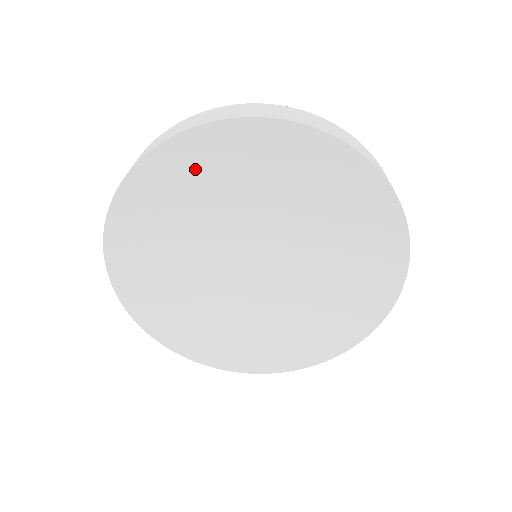
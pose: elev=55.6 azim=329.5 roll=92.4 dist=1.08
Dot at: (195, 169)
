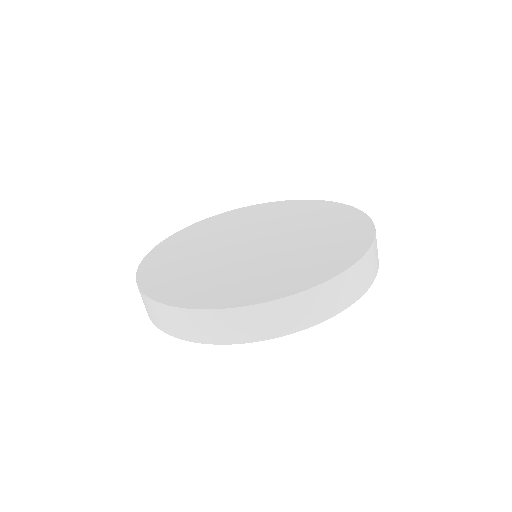
Dot at: occluded
